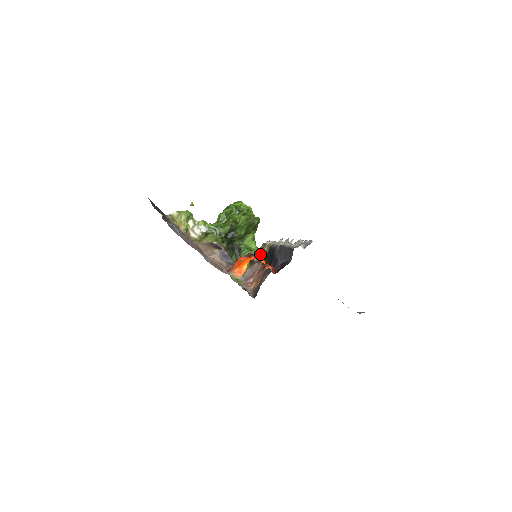
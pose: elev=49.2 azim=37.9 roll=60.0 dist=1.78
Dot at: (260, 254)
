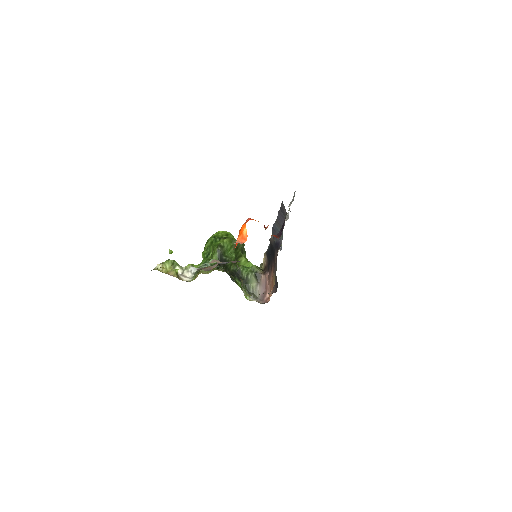
Dot at: (261, 268)
